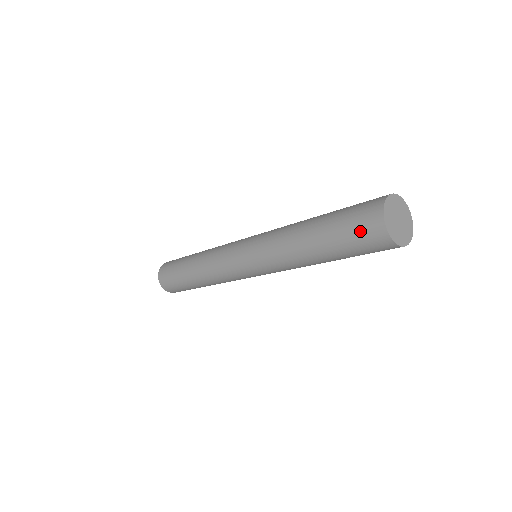
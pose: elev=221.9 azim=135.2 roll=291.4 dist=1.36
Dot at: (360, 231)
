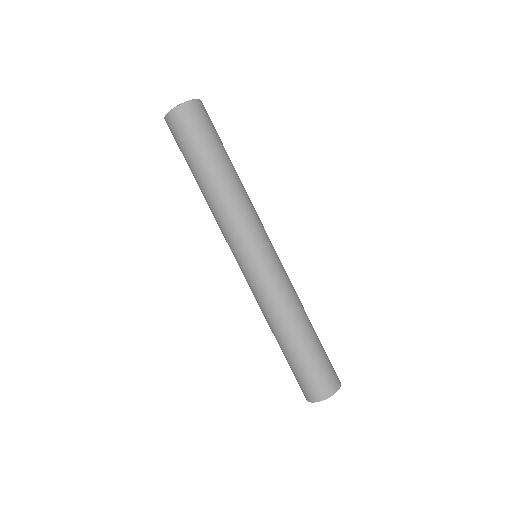
Dot at: (303, 385)
